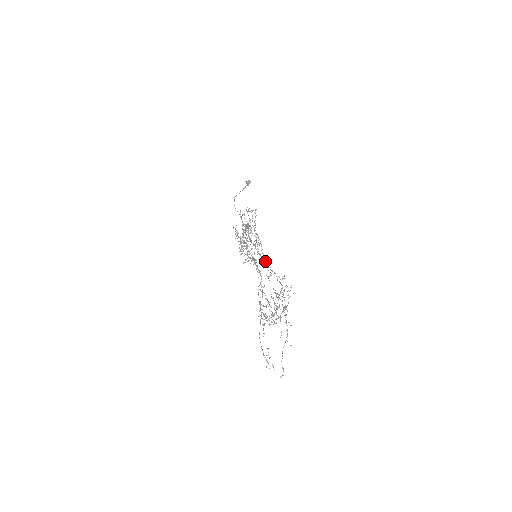
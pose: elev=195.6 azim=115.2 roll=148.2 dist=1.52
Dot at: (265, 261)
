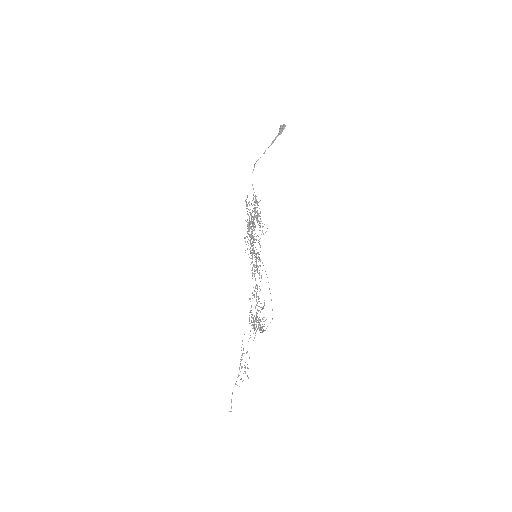
Dot at: (254, 274)
